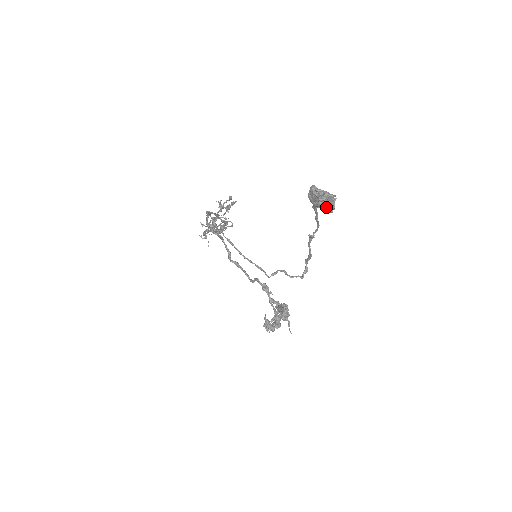
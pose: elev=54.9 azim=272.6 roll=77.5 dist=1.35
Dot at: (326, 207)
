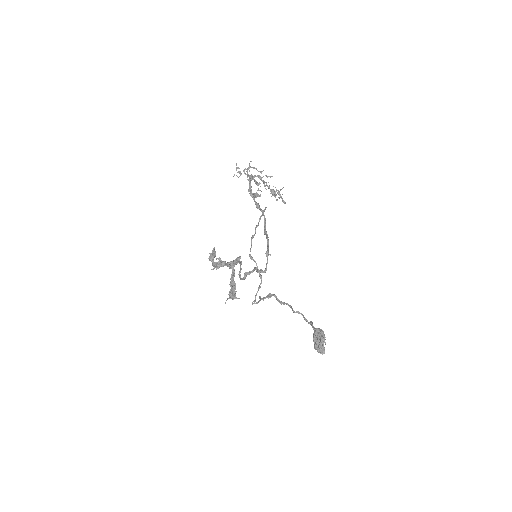
Dot at: occluded
